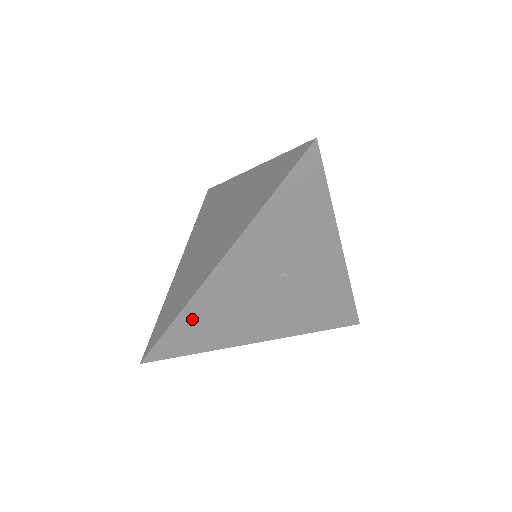
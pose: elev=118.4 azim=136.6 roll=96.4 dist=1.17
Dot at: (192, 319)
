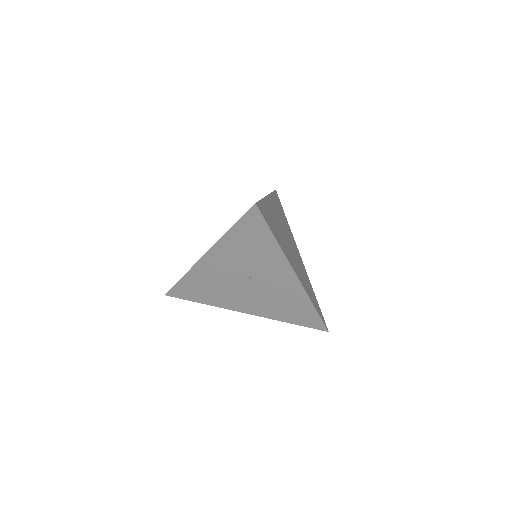
Dot at: (191, 282)
